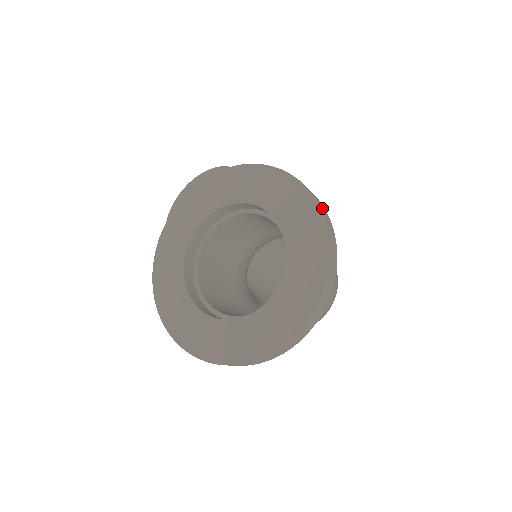
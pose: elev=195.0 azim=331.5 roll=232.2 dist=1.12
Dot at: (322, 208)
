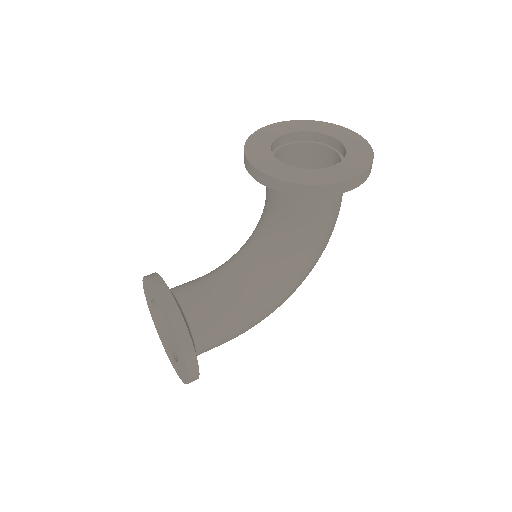
Dot at: occluded
